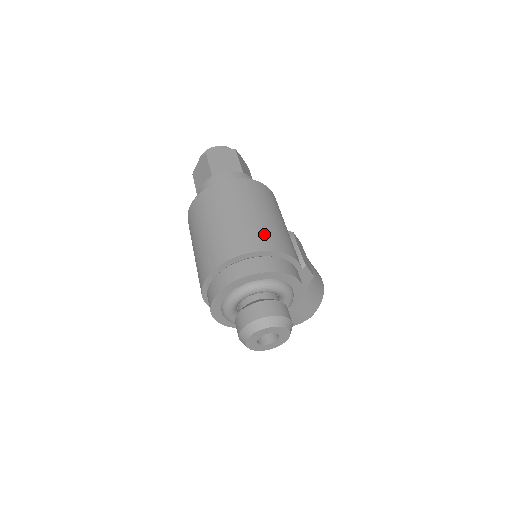
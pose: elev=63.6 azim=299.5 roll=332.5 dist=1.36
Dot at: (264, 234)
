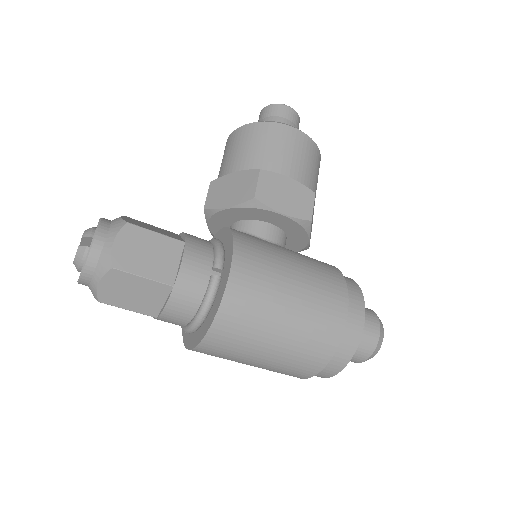
Dot at: (310, 351)
